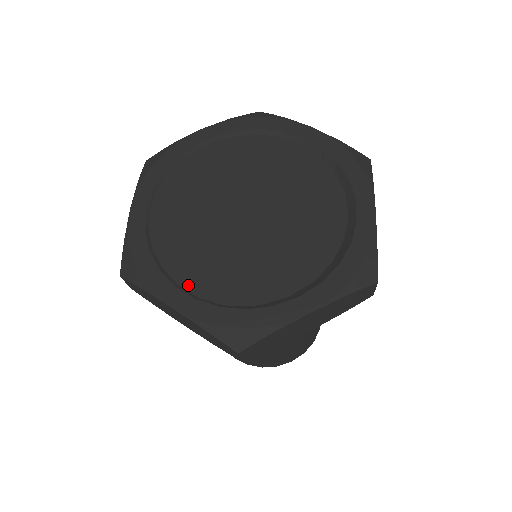
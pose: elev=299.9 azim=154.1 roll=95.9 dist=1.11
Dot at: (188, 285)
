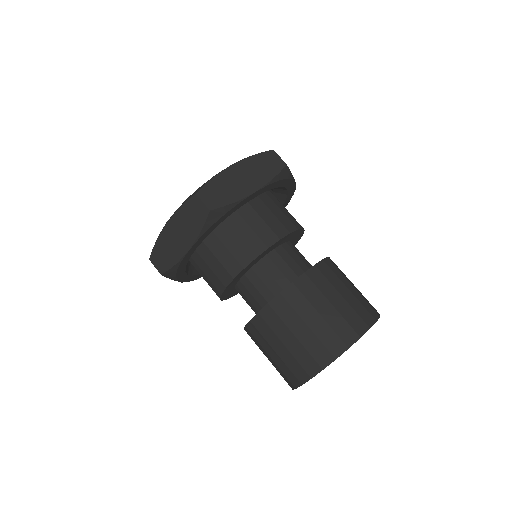
Dot at: occluded
